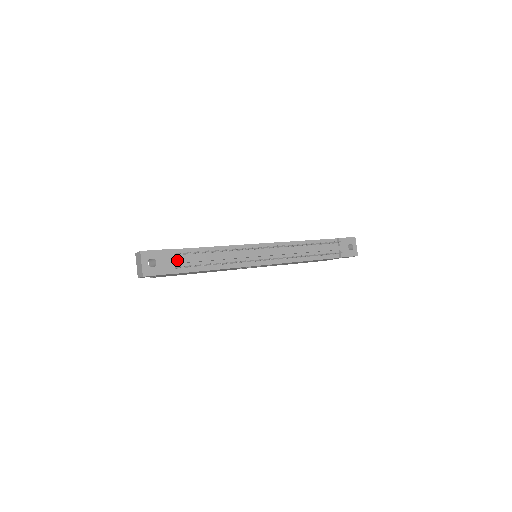
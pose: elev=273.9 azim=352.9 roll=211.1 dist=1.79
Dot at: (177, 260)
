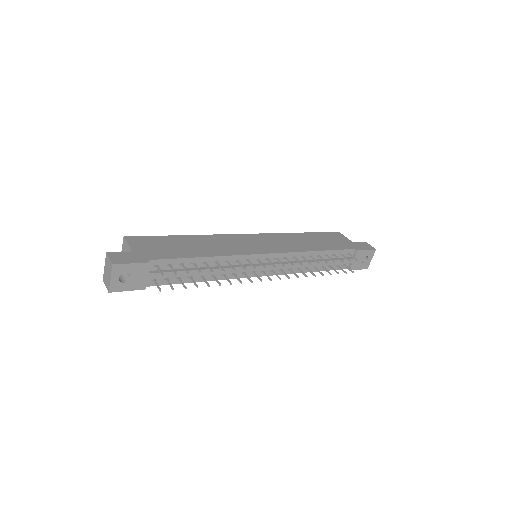
Dot at: (158, 274)
